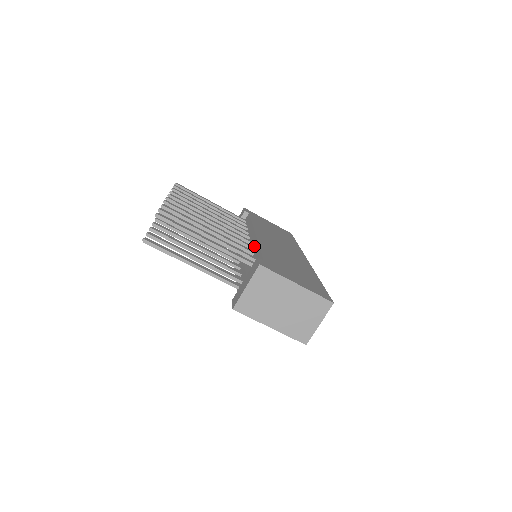
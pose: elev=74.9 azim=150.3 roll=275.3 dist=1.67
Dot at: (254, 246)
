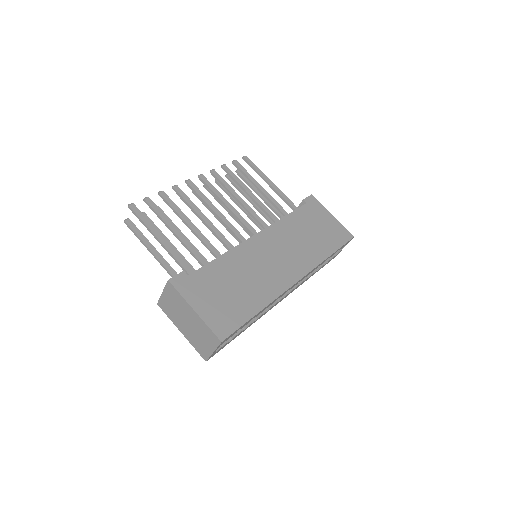
Dot at: occluded
